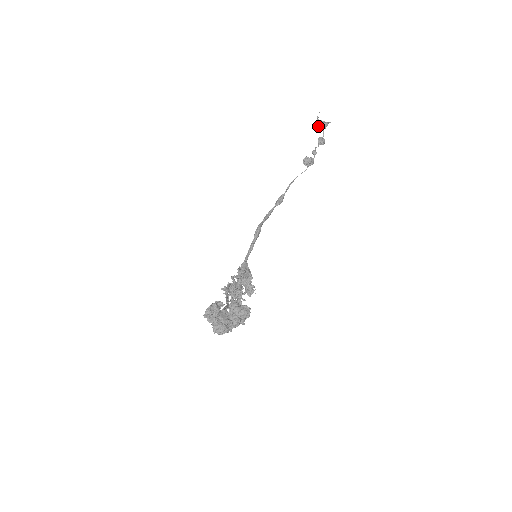
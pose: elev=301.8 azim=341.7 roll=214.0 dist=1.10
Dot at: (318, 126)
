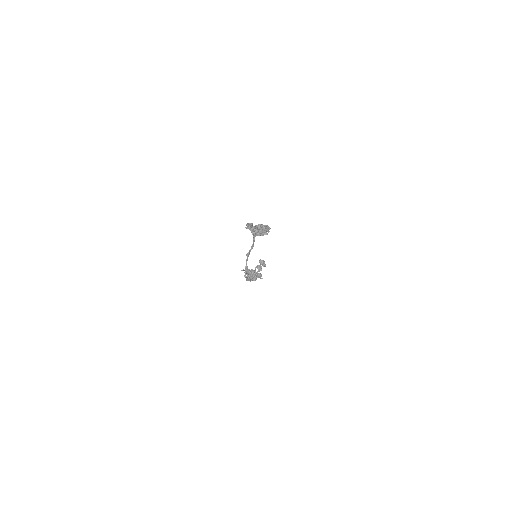
Dot at: (258, 267)
